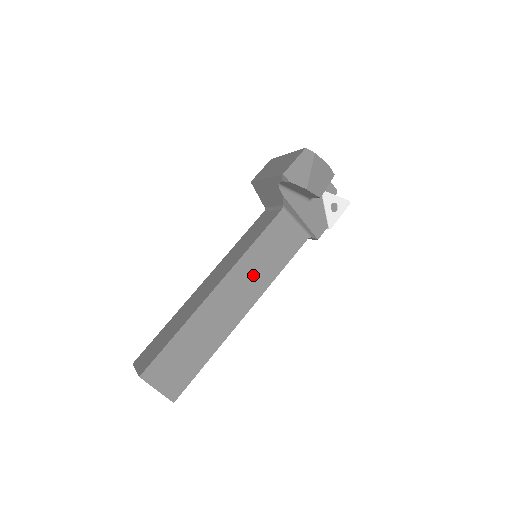
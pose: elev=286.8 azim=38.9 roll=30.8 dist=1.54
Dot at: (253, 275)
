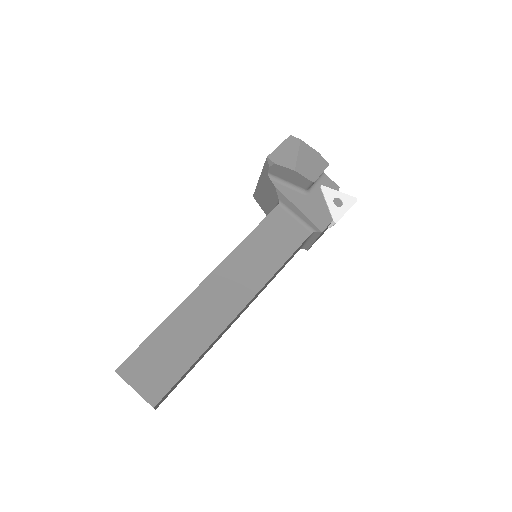
Dot at: (249, 268)
